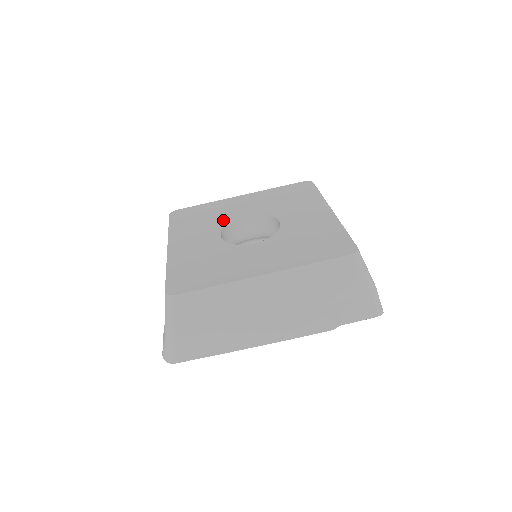
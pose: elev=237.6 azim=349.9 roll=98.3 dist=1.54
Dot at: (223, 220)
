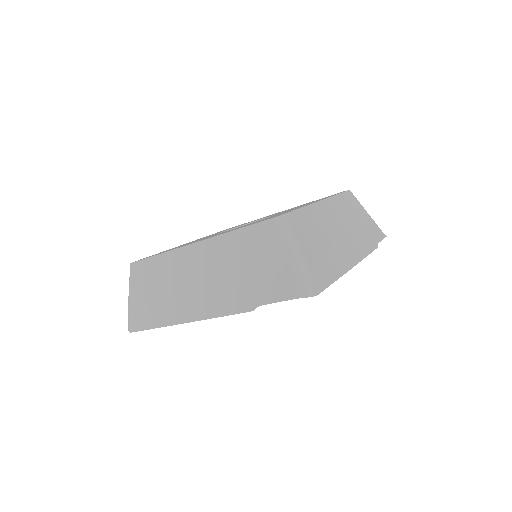
Dot at: (206, 237)
